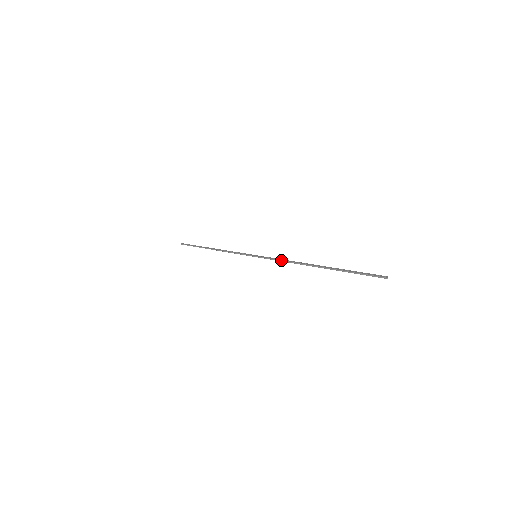
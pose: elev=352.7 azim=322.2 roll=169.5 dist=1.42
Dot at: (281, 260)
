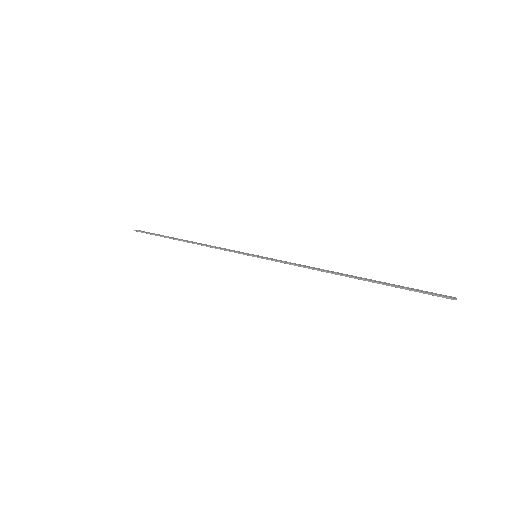
Dot at: (296, 264)
